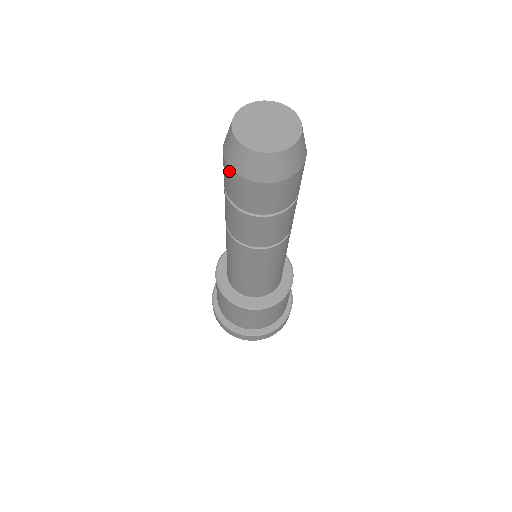
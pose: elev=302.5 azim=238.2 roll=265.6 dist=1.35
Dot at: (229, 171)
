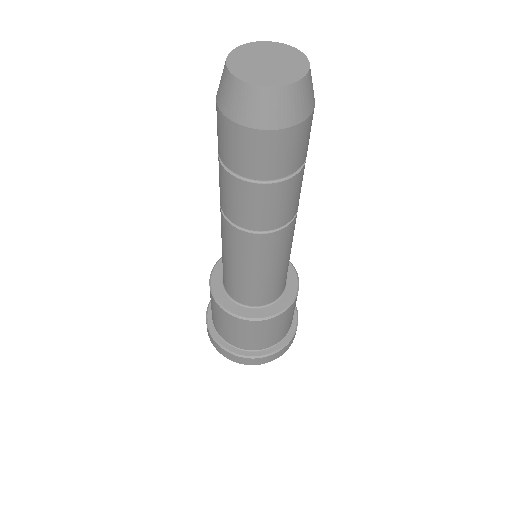
Dot at: (243, 133)
